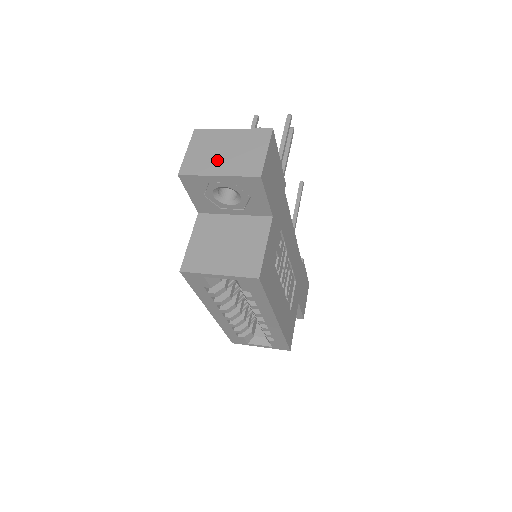
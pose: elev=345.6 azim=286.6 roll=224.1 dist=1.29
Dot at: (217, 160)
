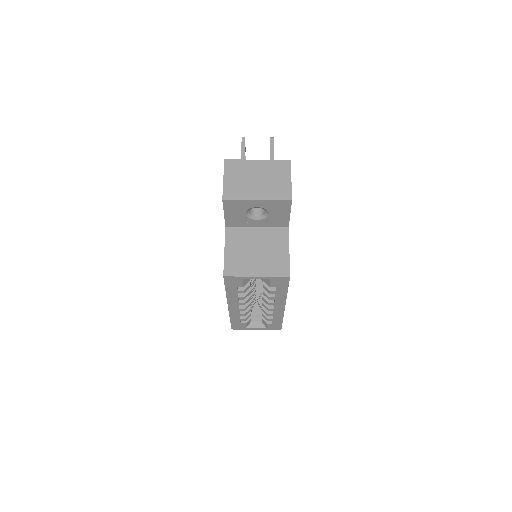
Dot at: (252, 186)
